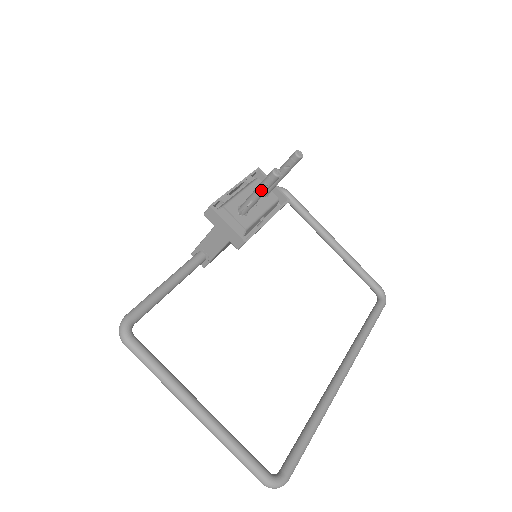
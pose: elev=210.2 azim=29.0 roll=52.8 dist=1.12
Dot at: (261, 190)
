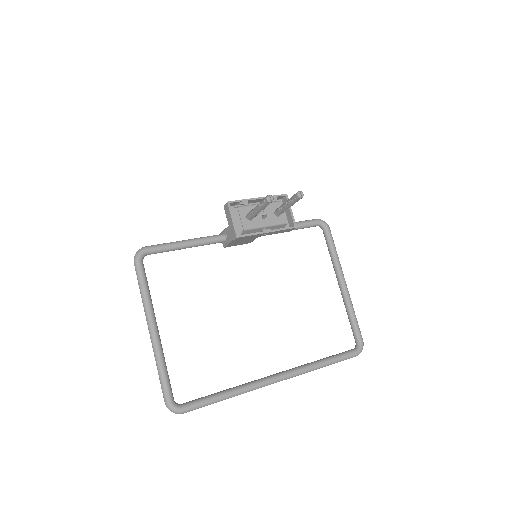
Dot at: (259, 206)
